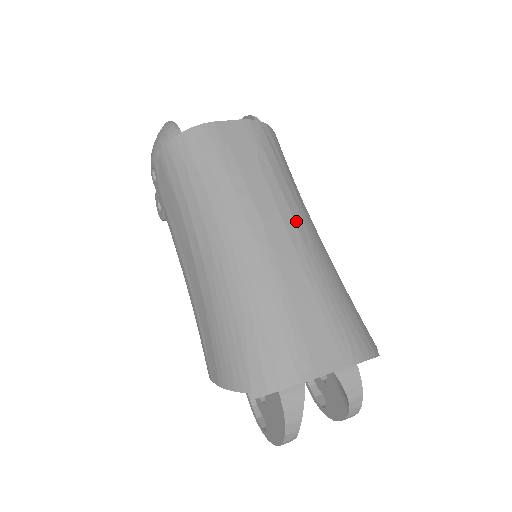
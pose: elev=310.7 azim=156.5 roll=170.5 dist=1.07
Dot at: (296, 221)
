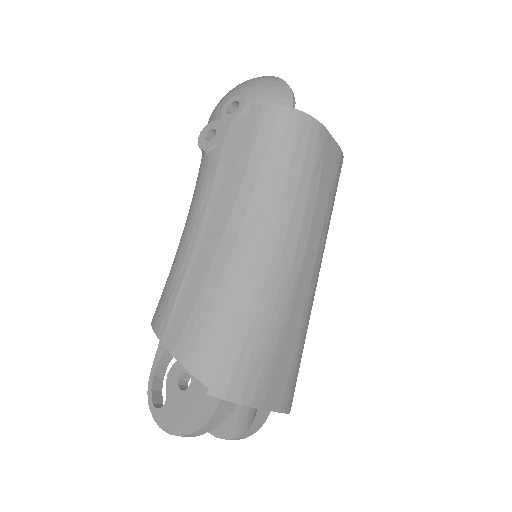
Dot at: occluded
